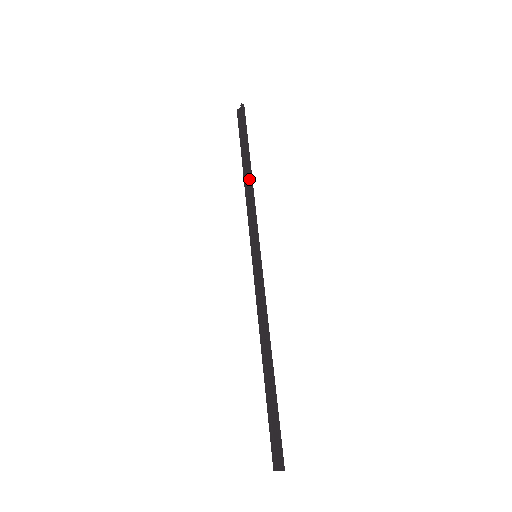
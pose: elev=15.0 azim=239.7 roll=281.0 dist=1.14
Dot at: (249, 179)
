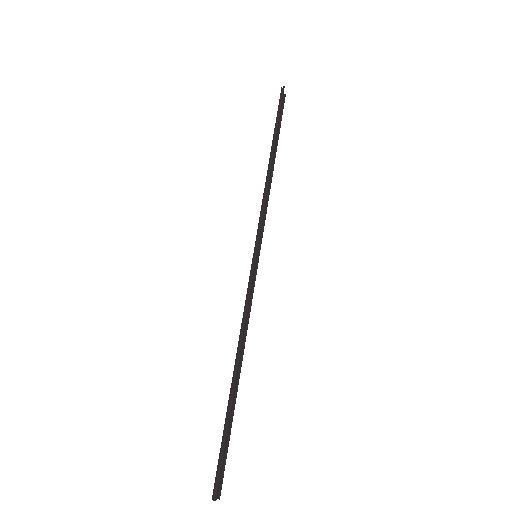
Dot at: (267, 170)
